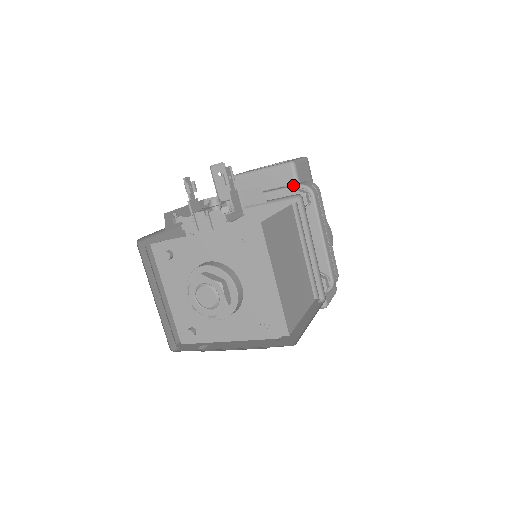
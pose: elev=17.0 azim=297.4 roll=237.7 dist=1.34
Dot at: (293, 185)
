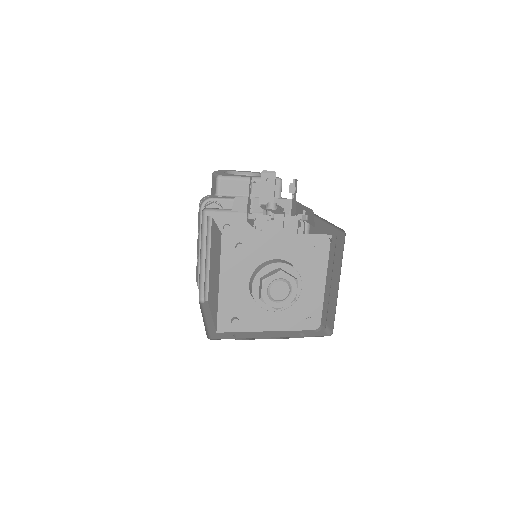
Dot at: occluded
